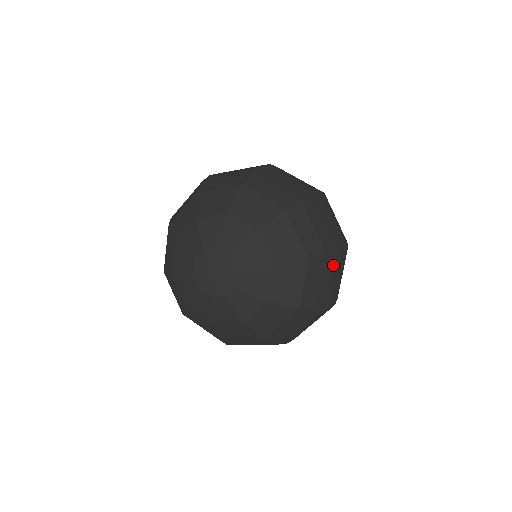
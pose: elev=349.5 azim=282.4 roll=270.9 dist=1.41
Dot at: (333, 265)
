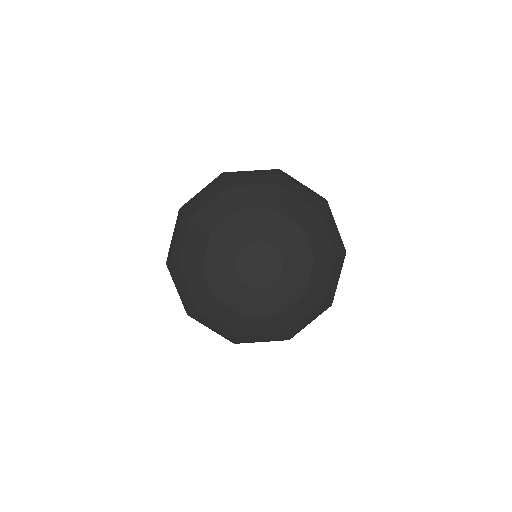
Dot at: (342, 264)
